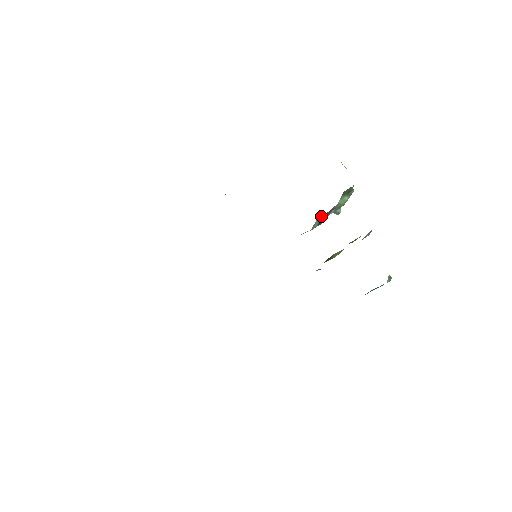
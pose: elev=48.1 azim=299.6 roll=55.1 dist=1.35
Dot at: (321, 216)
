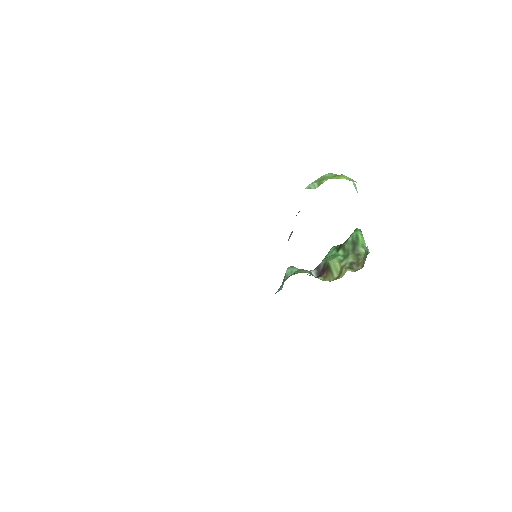
Dot at: occluded
